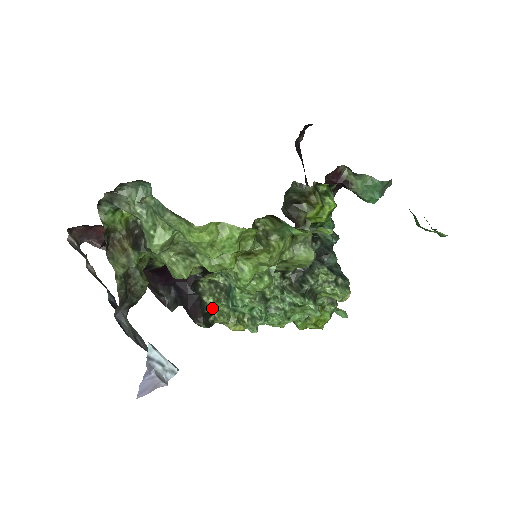
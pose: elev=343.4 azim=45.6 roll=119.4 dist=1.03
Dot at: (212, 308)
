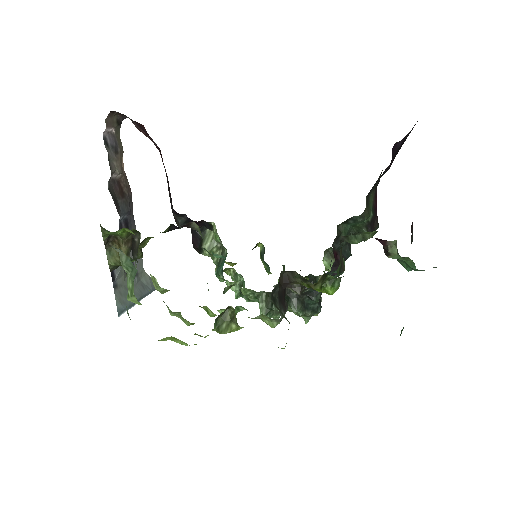
Dot at: occluded
